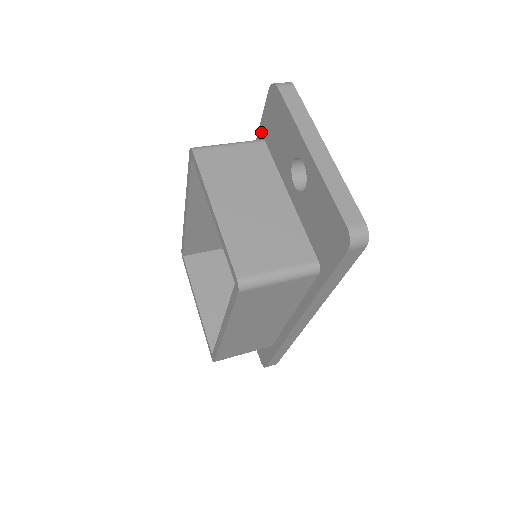
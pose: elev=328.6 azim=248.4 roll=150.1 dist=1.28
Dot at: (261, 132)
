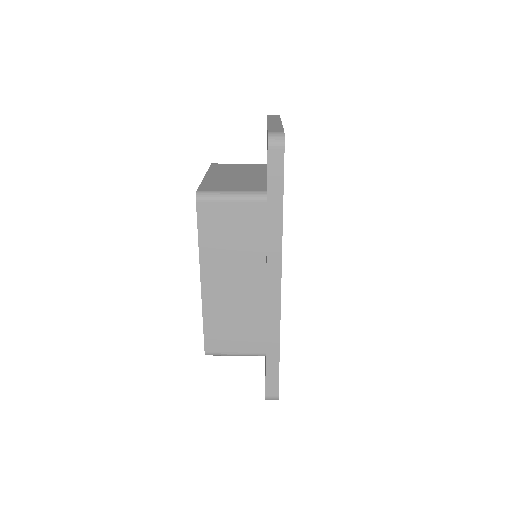
Dot at: occluded
